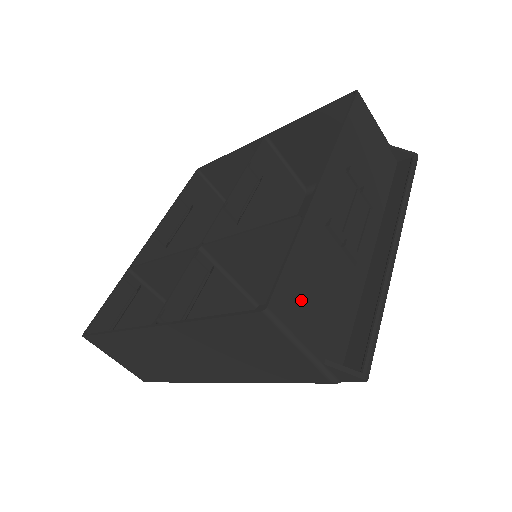
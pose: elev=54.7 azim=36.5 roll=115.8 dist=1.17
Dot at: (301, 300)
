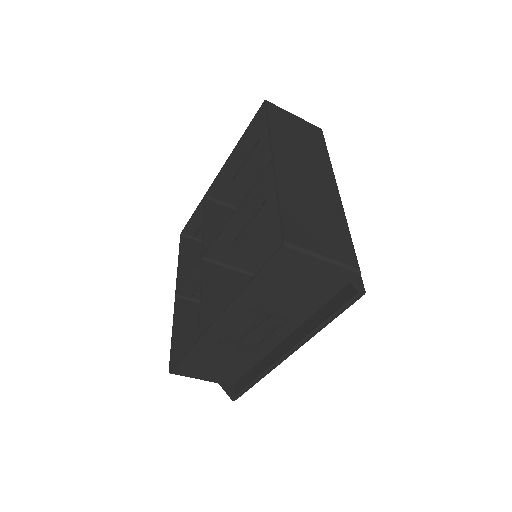
Dot at: (196, 368)
